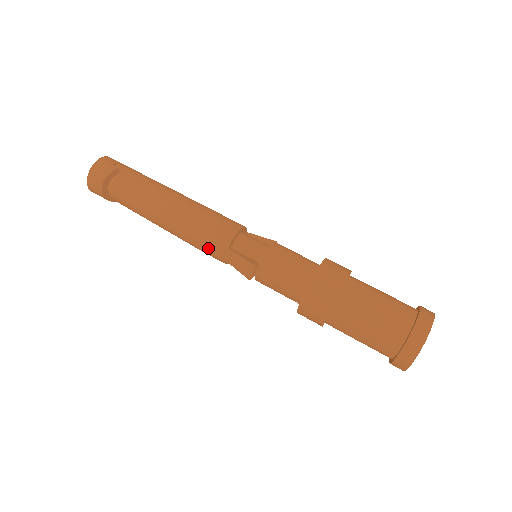
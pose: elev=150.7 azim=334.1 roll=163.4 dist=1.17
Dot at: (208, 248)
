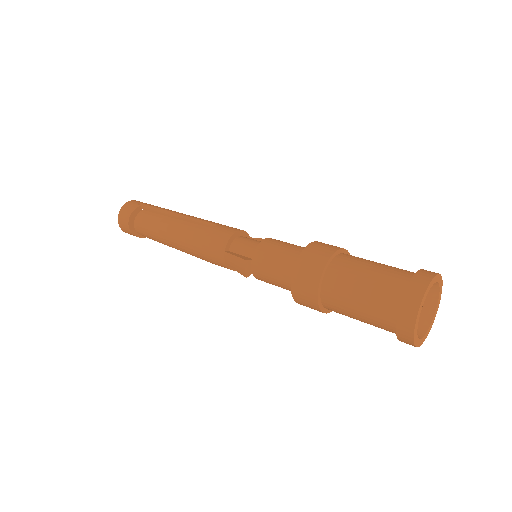
Dot at: (210, 256)
